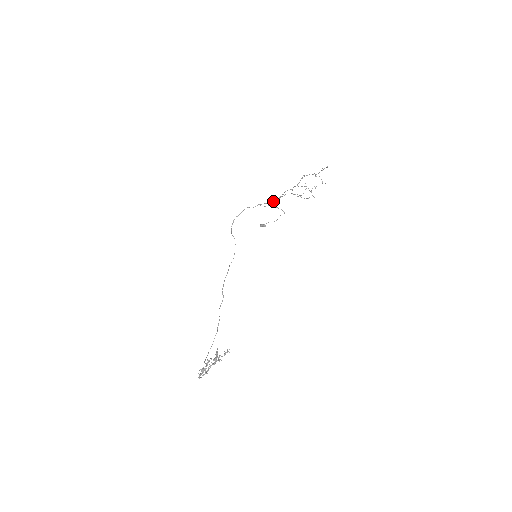
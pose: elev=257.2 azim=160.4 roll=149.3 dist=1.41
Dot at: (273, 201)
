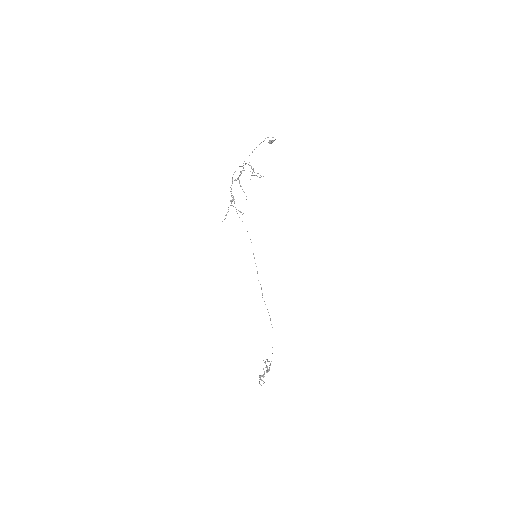
Dot at: occluded
